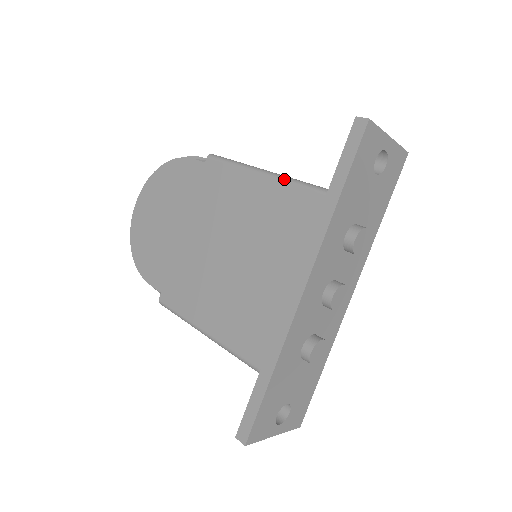
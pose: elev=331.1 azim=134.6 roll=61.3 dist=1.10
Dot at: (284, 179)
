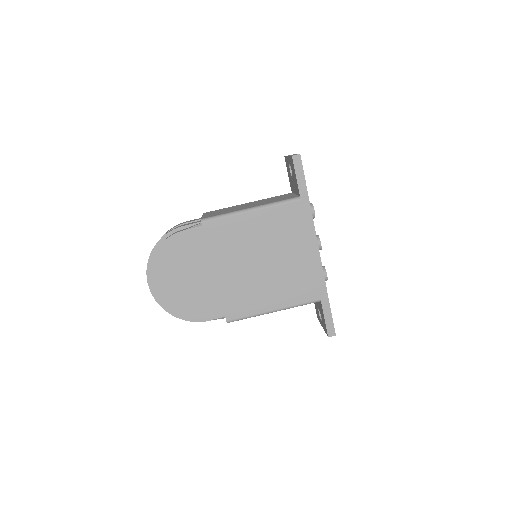
Dot at: (270, 206)
